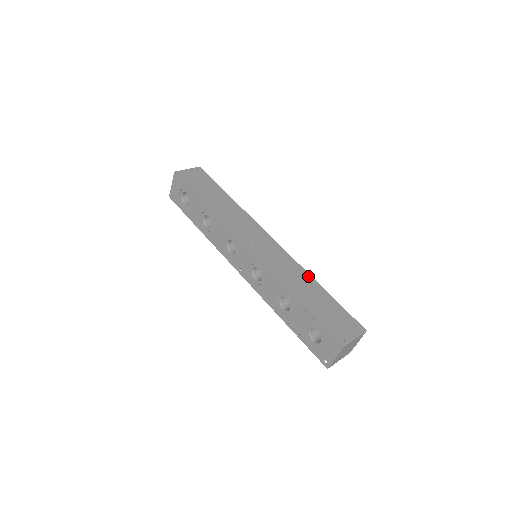
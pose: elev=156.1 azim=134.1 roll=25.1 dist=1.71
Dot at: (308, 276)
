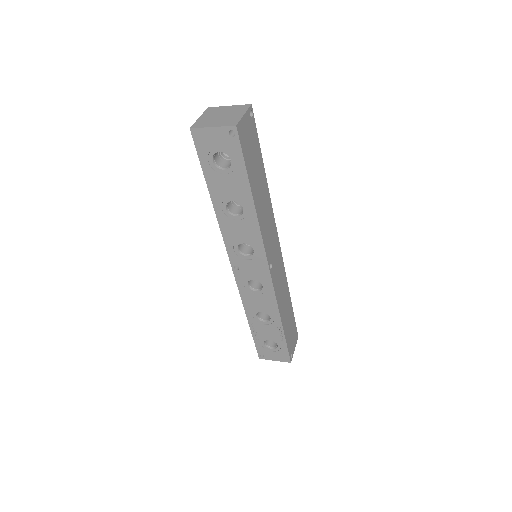
Dot at: (288, 290)
